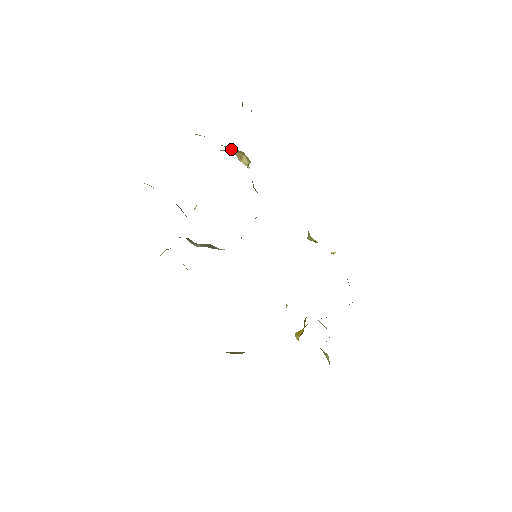
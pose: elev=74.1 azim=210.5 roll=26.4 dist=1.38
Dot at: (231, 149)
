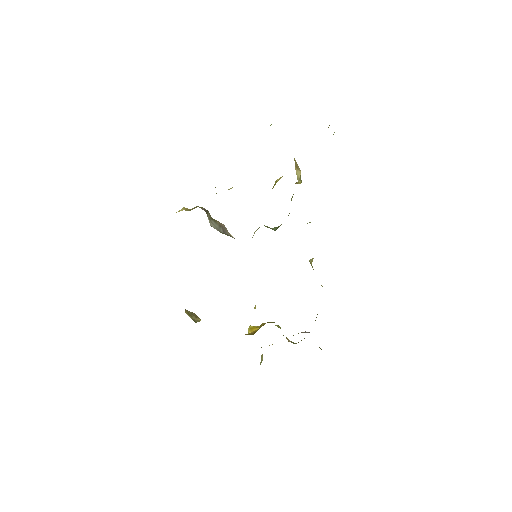
Dot at: occluded
